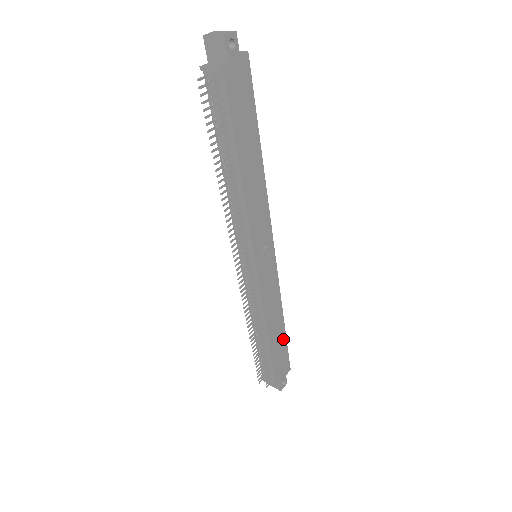
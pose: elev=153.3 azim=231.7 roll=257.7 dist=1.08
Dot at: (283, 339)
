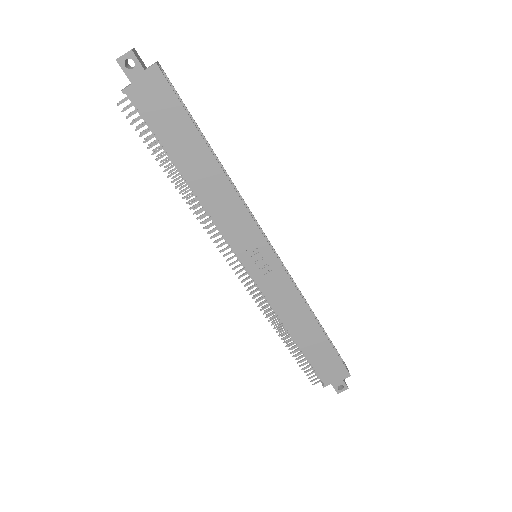
Dot at: (324, 343)
